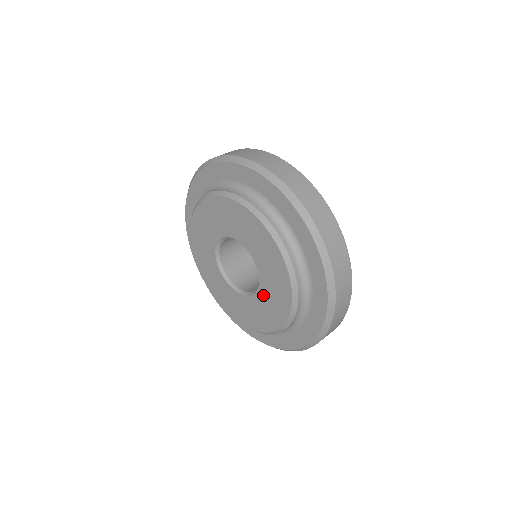
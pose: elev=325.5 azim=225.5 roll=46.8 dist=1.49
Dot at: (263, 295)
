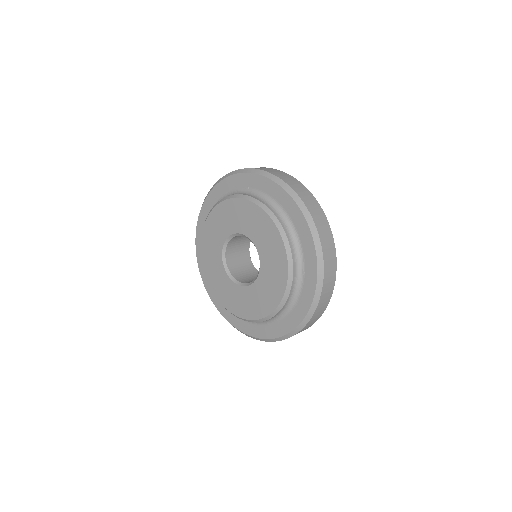
Dot at: (256, 289)
